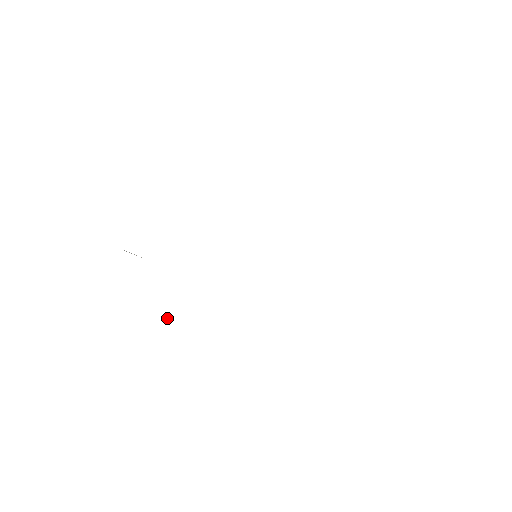
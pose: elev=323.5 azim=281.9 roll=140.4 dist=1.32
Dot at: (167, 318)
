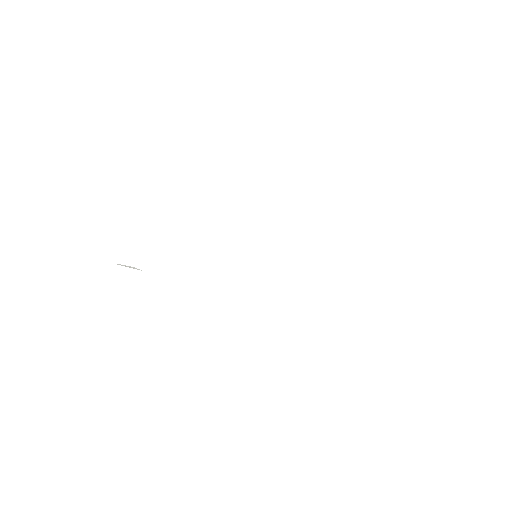
Dot at: occluded
